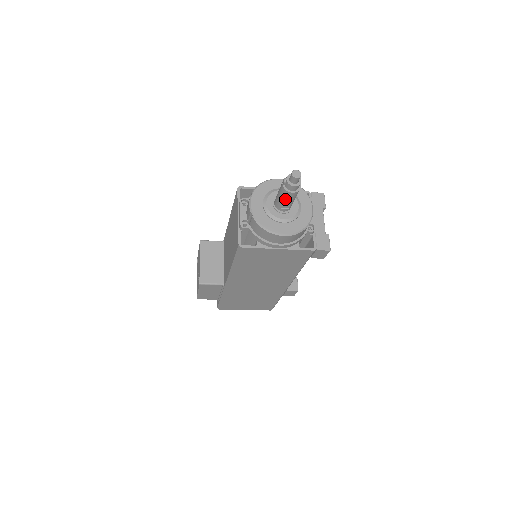
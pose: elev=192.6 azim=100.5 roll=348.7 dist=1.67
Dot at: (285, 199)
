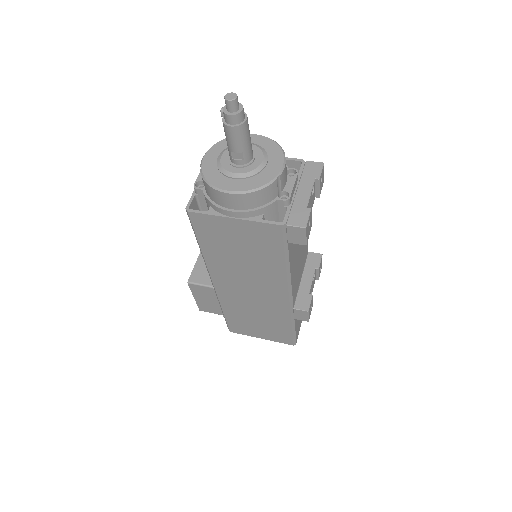
Dot at: (229, 140)
